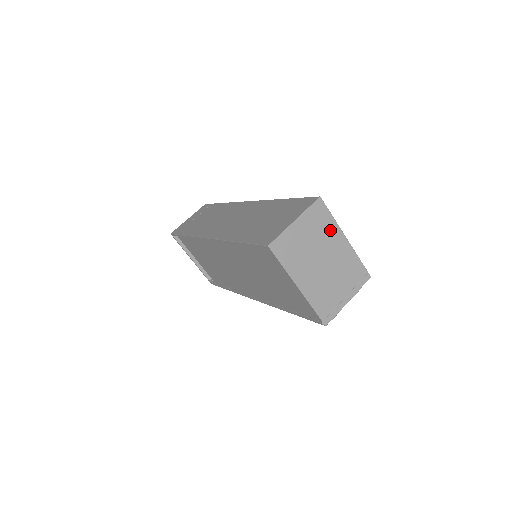
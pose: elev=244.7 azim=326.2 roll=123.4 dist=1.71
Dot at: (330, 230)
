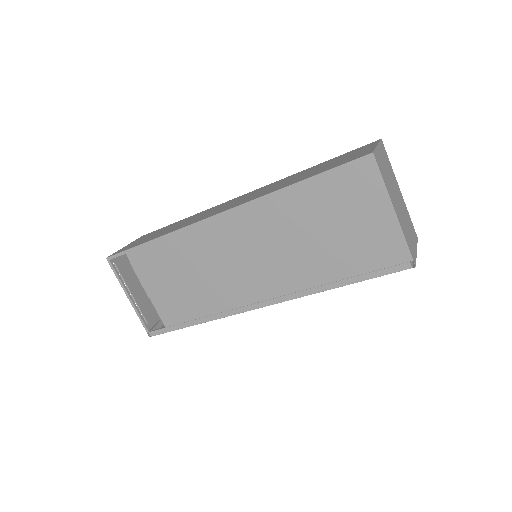
Dot at: (392, 173)
